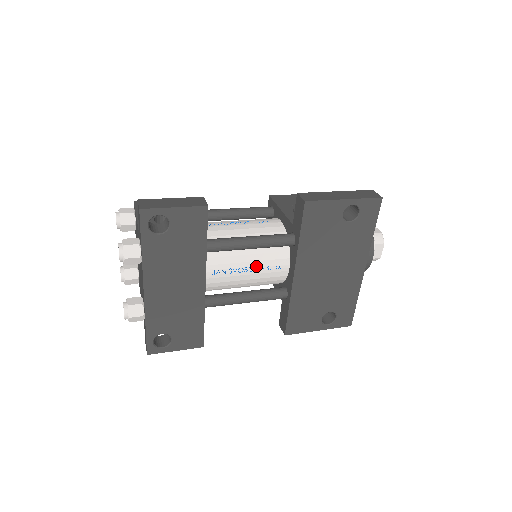
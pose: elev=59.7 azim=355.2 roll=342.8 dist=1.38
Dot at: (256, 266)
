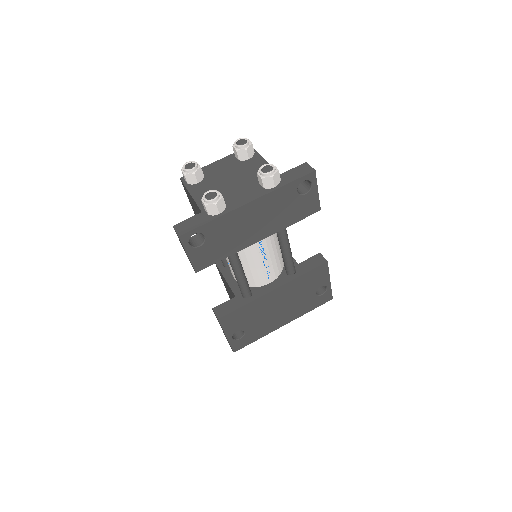
Dot at: (268, 263)
